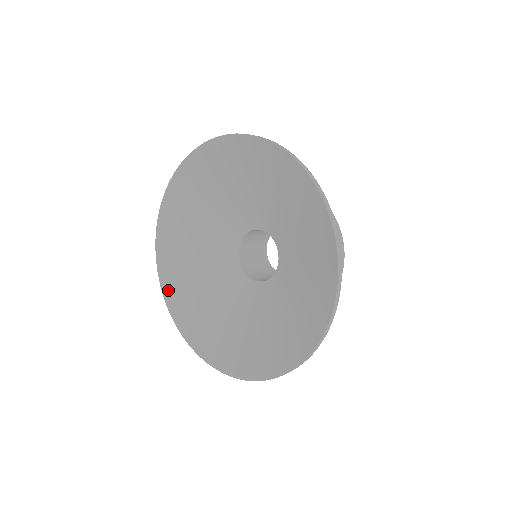
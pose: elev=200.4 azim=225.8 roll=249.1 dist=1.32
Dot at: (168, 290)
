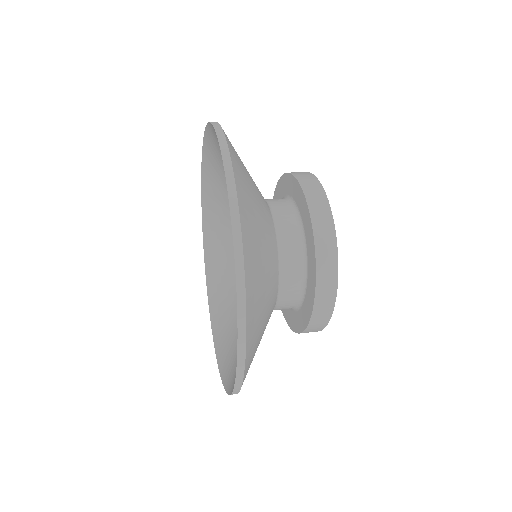
Dot at: (215, 331)
